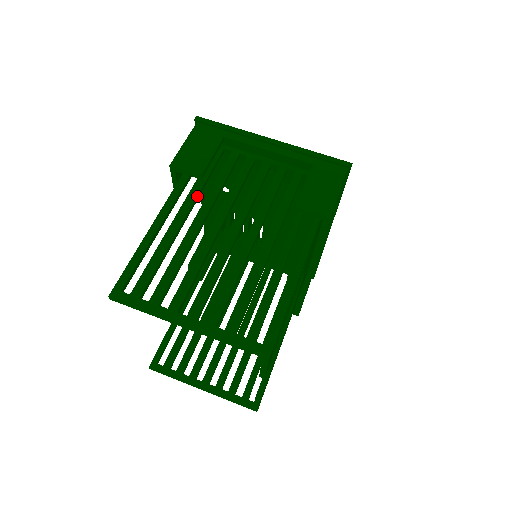
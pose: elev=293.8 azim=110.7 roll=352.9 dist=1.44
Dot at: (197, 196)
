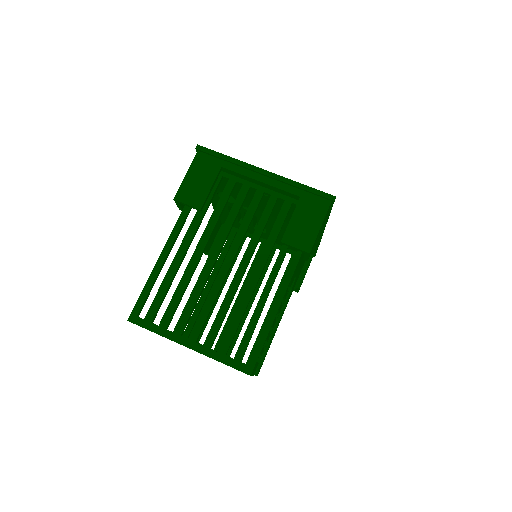
Dot at: (198, 226)
